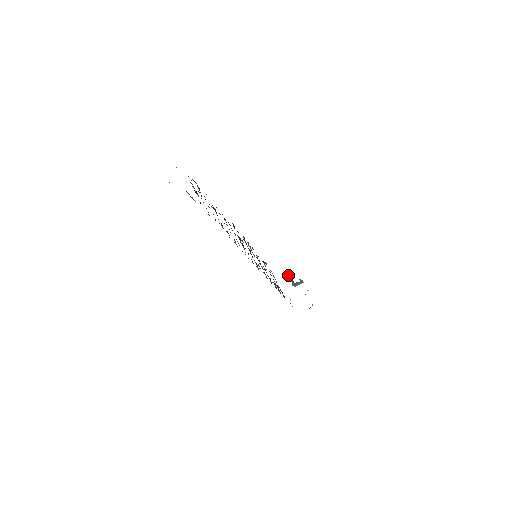
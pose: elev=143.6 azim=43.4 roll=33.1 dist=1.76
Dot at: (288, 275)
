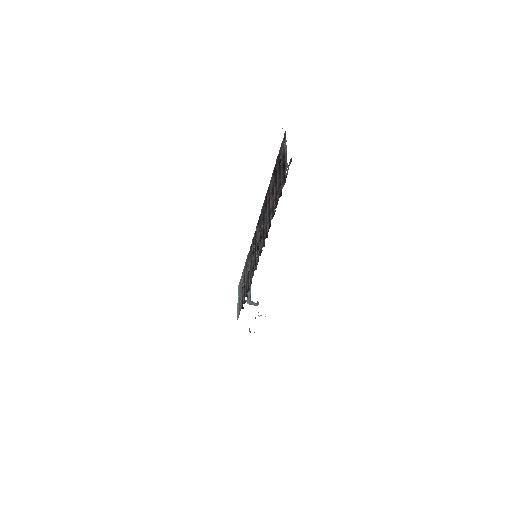
Dot at: occluded
